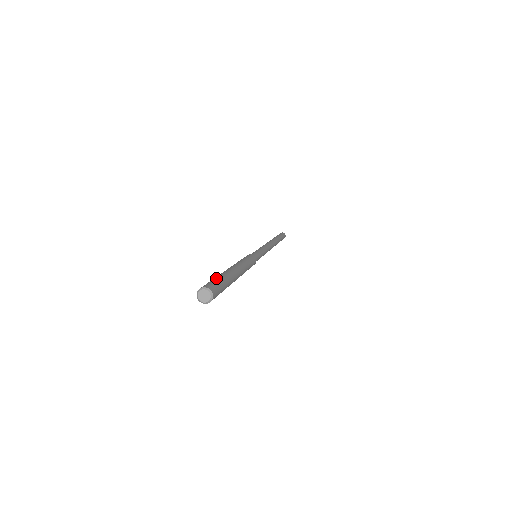
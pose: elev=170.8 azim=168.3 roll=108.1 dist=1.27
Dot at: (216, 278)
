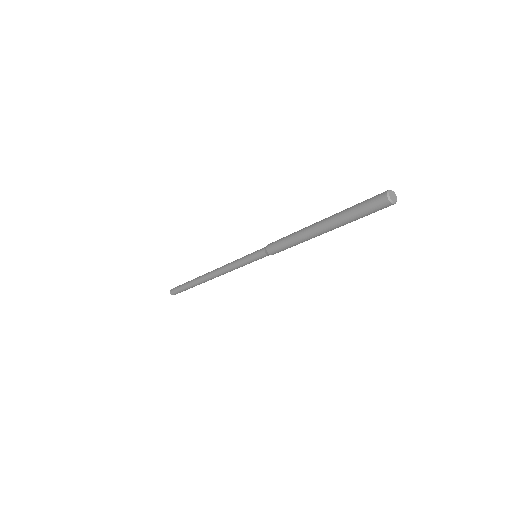
Dot at: occluded
